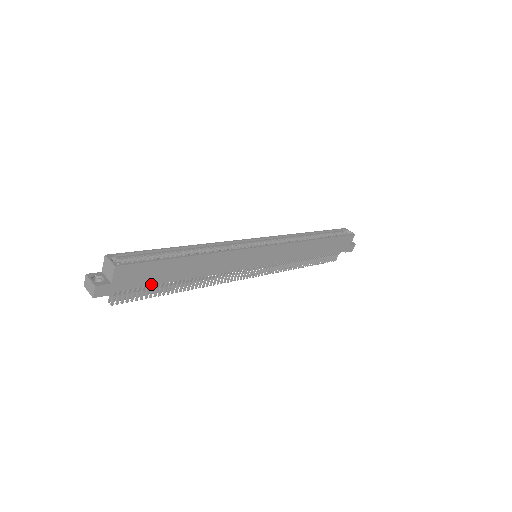
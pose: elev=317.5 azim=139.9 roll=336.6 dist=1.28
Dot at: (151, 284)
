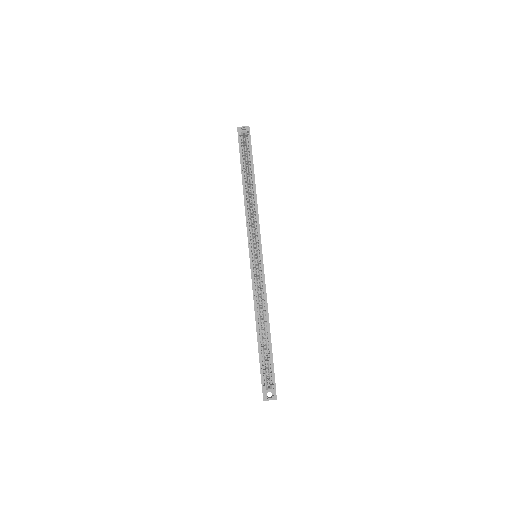
Dot at: occluded
